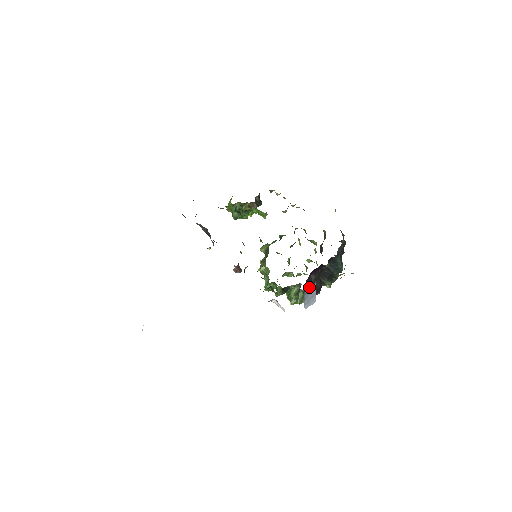
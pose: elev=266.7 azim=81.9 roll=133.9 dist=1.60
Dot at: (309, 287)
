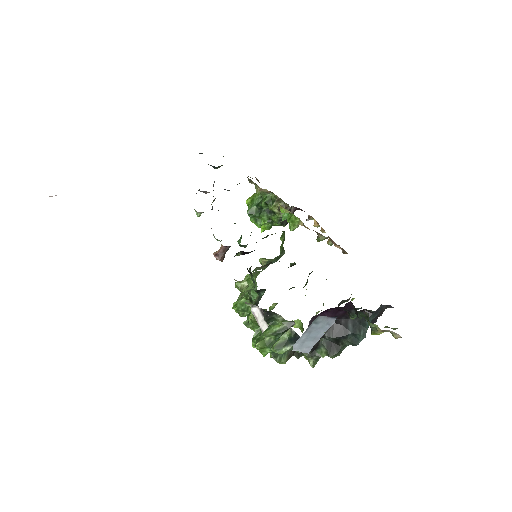
Dot at: occluded
